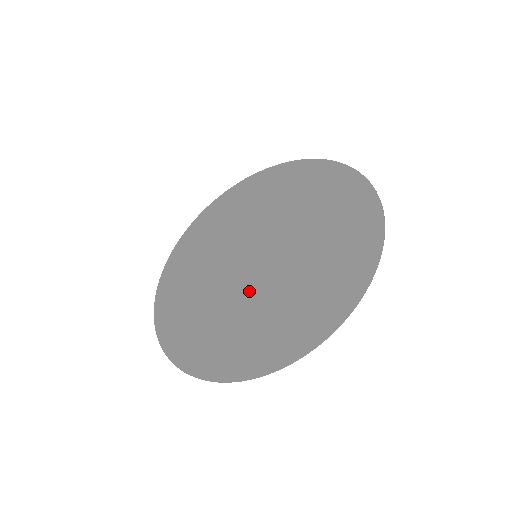
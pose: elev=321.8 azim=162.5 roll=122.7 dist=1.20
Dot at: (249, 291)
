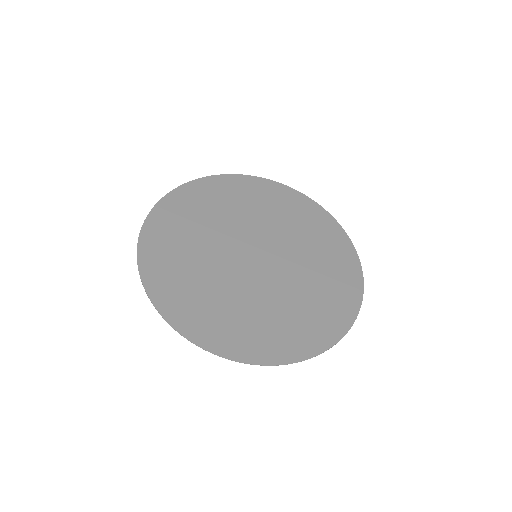
Dot at: (258, 287)
